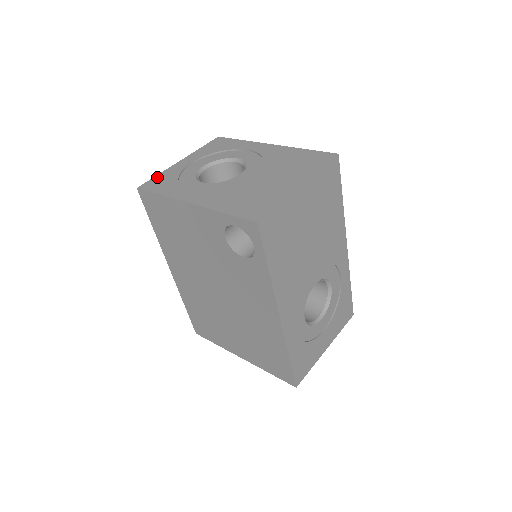
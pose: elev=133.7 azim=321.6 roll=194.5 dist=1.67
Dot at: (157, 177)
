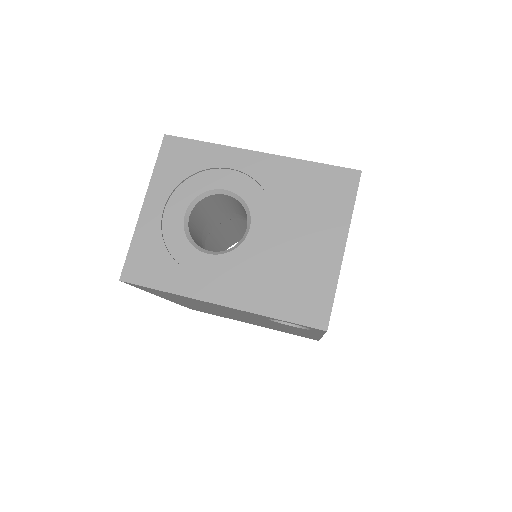
Dot at: (133, 251)
